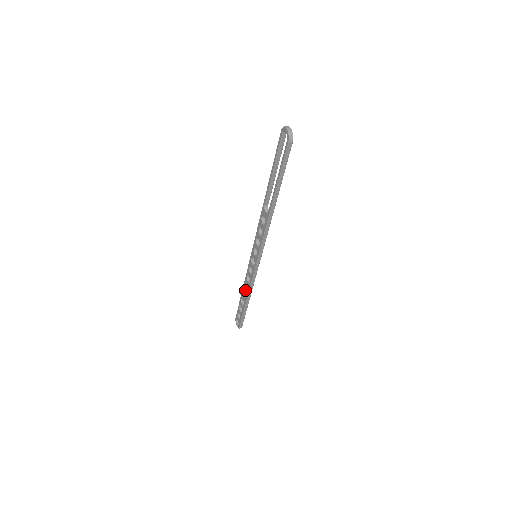
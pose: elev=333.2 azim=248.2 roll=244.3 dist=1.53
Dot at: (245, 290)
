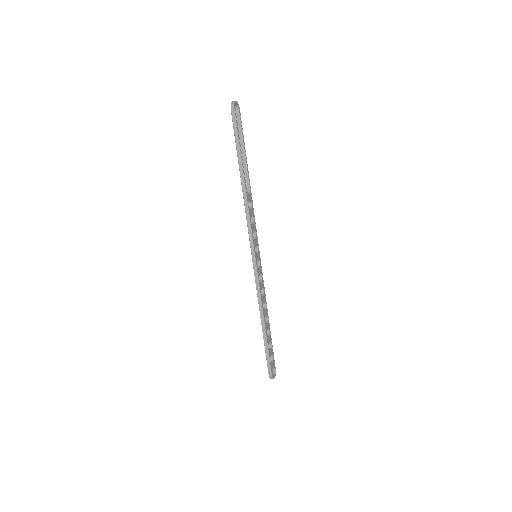
Dot at: occluded
